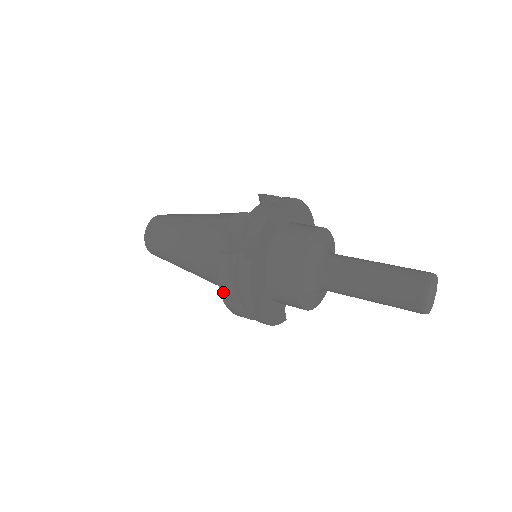
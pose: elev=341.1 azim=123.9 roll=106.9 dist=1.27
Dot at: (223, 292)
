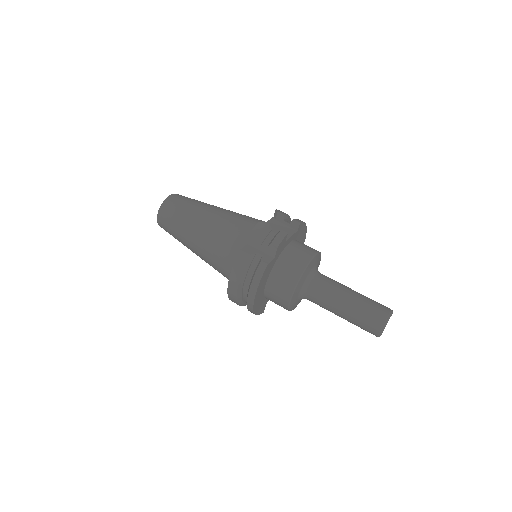
Dot at: (232, 280)
